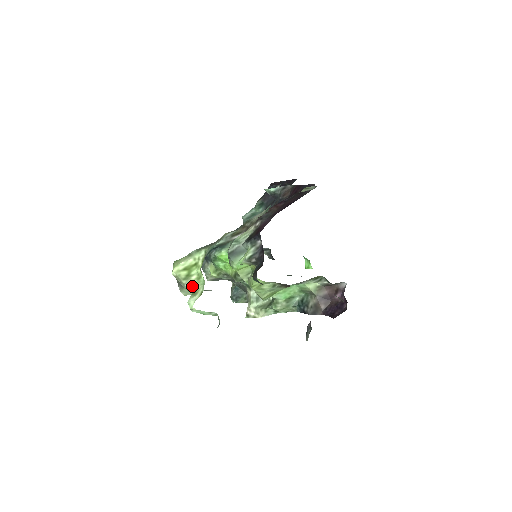
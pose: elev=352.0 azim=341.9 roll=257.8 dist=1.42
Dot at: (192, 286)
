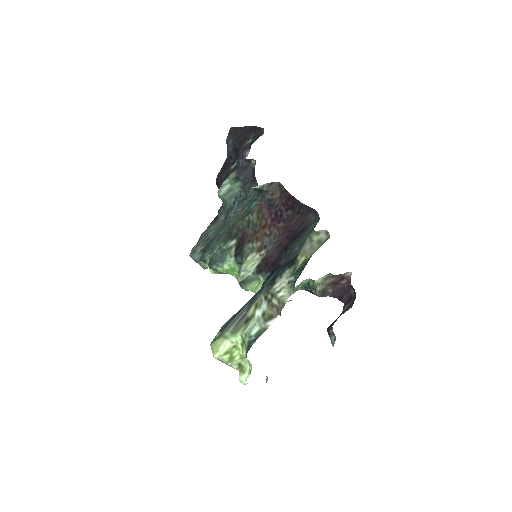
Dot at: (238, 365)
